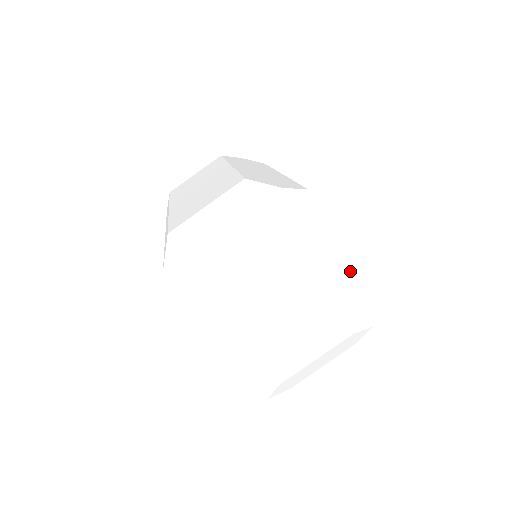
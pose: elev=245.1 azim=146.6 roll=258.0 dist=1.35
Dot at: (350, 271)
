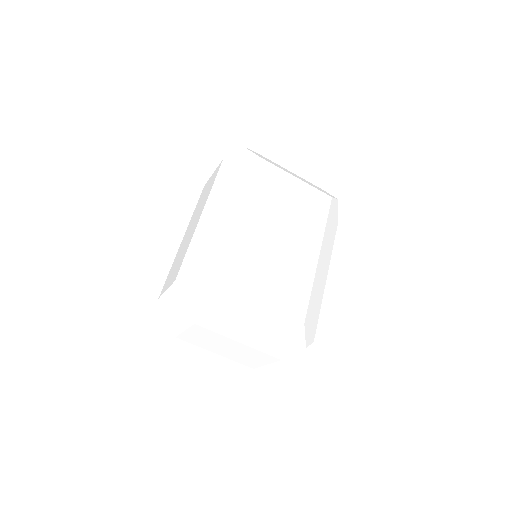
Dot at: (274, 321)
